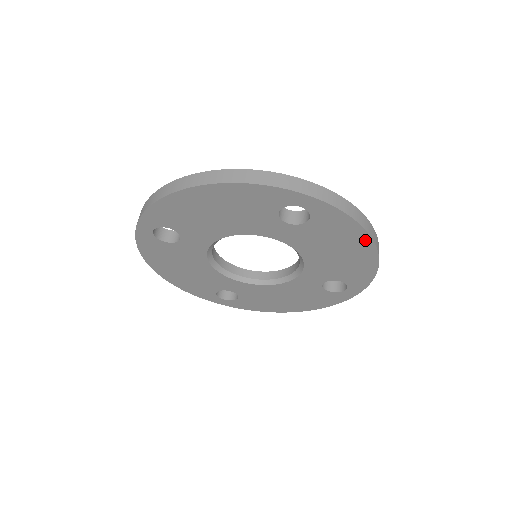
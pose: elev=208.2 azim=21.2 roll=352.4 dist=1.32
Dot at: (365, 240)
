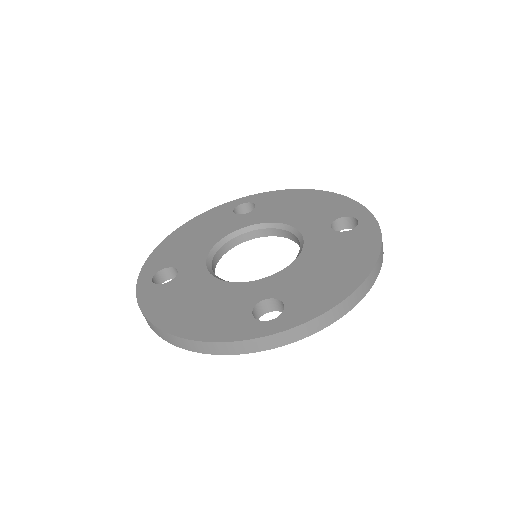
Dot at: (368, 264)
